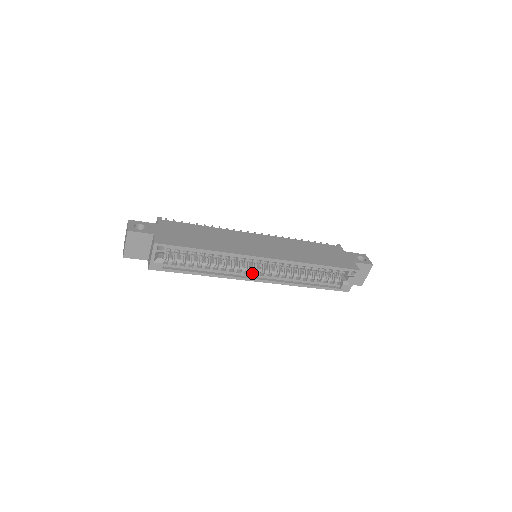
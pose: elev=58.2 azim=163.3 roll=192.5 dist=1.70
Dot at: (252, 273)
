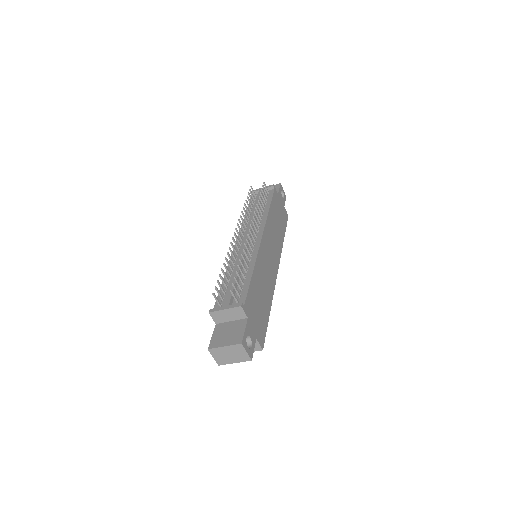
Dot at: occluded
